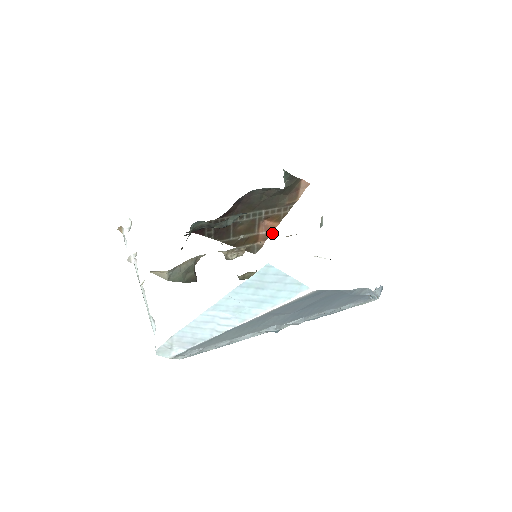
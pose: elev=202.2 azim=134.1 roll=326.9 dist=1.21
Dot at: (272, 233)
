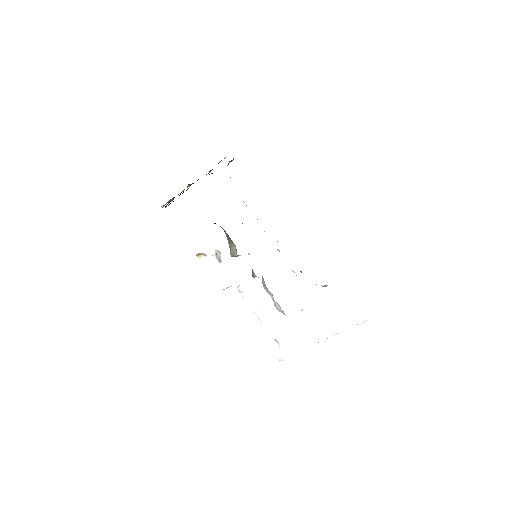
Dot at: (183, 191)
